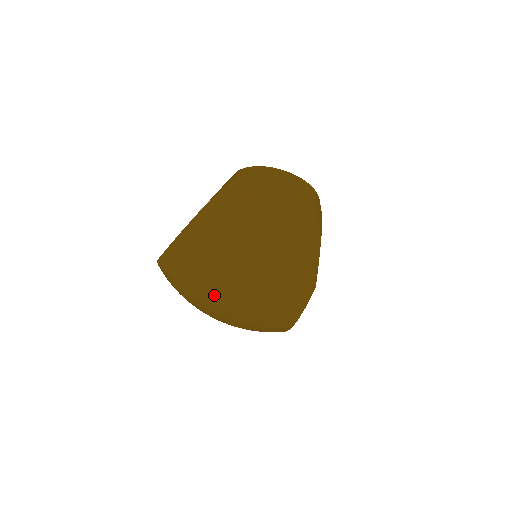
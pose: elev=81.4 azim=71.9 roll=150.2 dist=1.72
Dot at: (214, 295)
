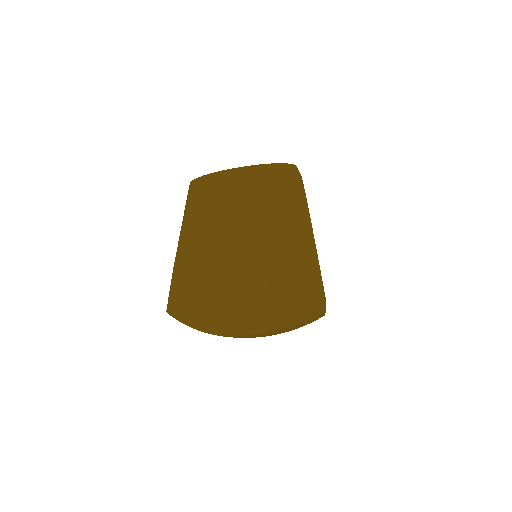
Dot at: occluded
